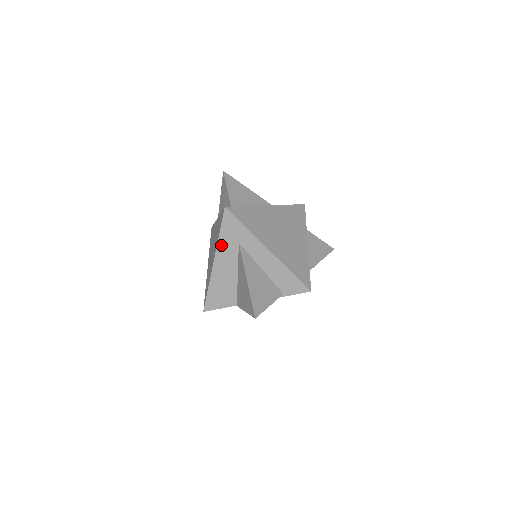
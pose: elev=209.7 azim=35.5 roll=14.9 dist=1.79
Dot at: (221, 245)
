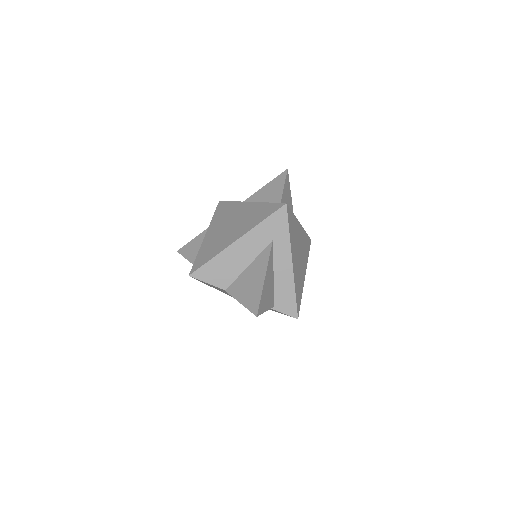
Dot at: (256, 231)
